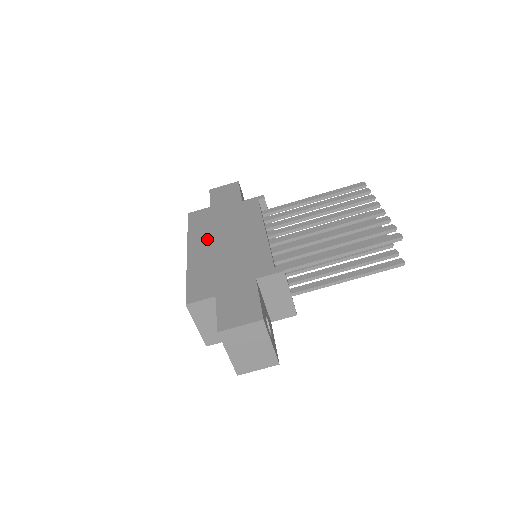
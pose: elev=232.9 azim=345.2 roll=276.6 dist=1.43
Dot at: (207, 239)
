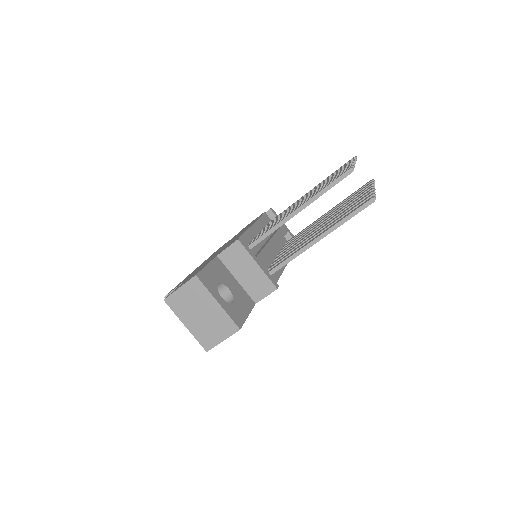
Dot at: occluded
